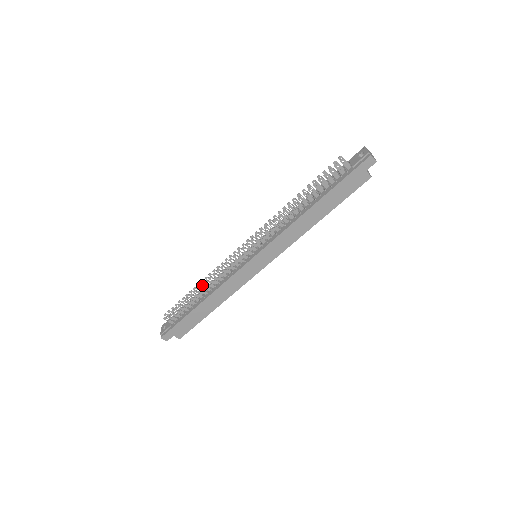
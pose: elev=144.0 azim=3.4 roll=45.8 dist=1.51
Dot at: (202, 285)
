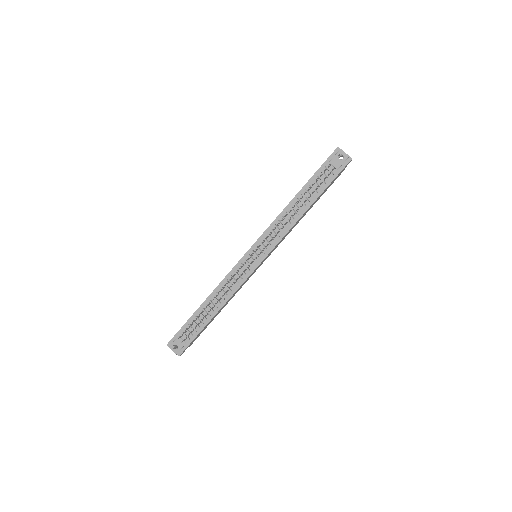
Dot at: occluded
